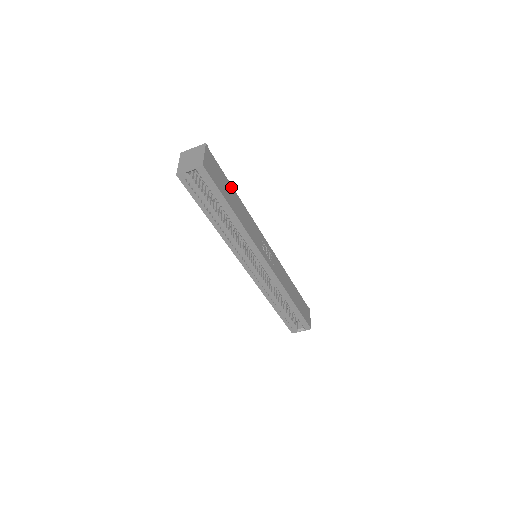
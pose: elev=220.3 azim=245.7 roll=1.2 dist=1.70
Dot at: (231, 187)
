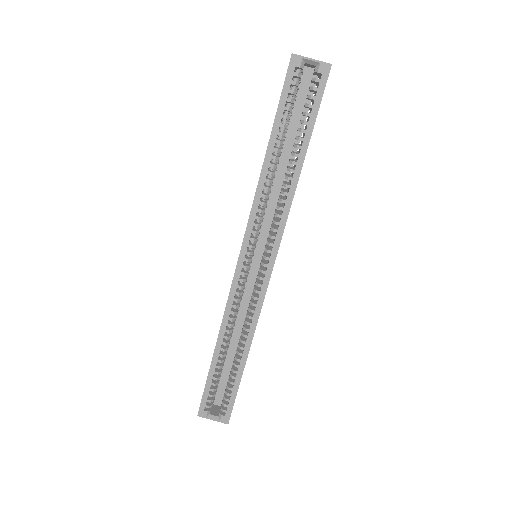
Dot at: occluded
